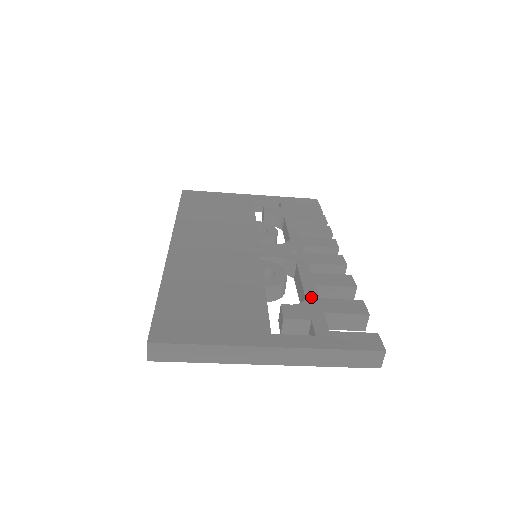
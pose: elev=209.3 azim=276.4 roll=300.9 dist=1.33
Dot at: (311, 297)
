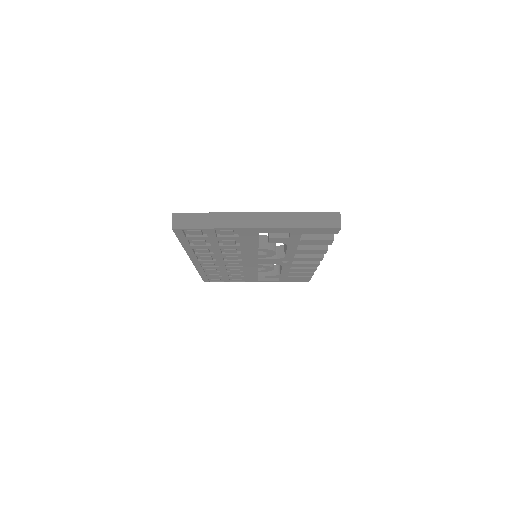
Dot at: occluded
